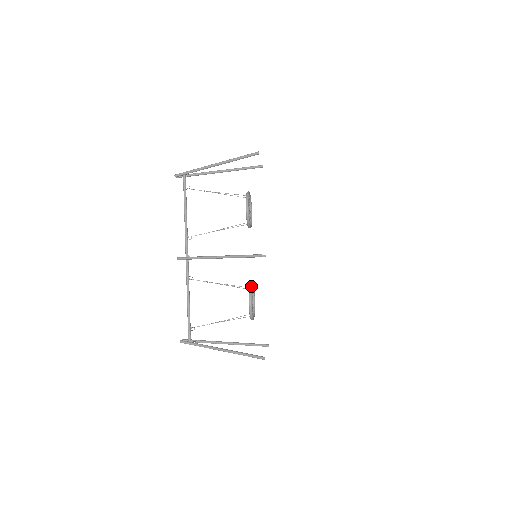
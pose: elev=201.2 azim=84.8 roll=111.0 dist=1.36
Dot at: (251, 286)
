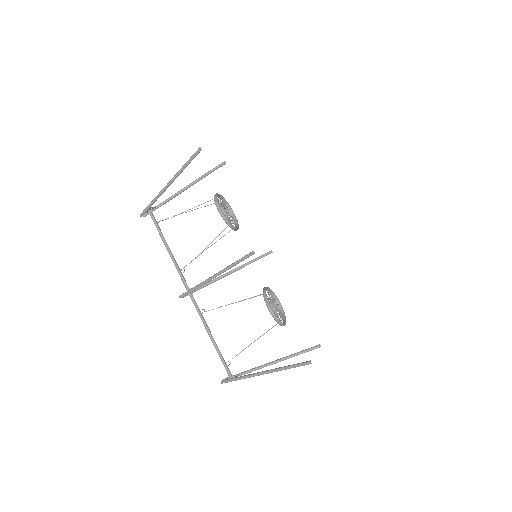
Dot at: (264, 290)
